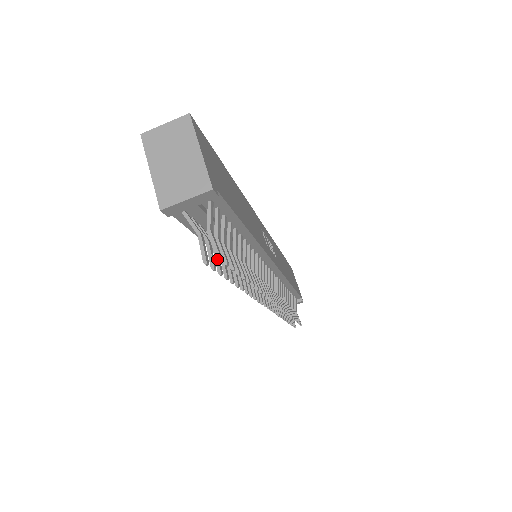
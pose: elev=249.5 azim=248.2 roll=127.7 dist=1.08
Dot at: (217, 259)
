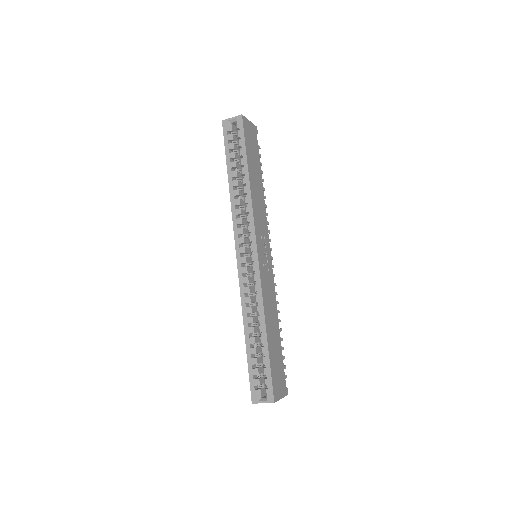
Dot at: occluded
